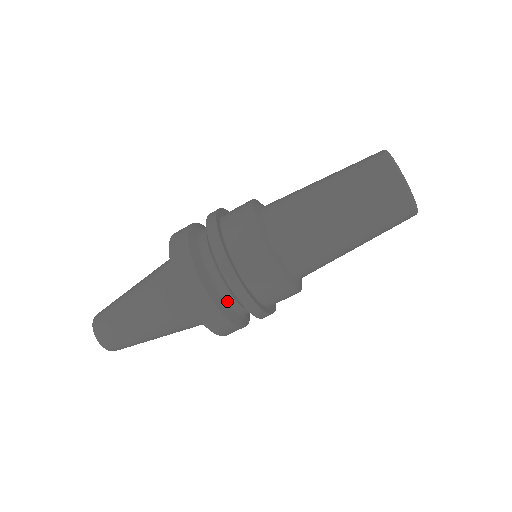
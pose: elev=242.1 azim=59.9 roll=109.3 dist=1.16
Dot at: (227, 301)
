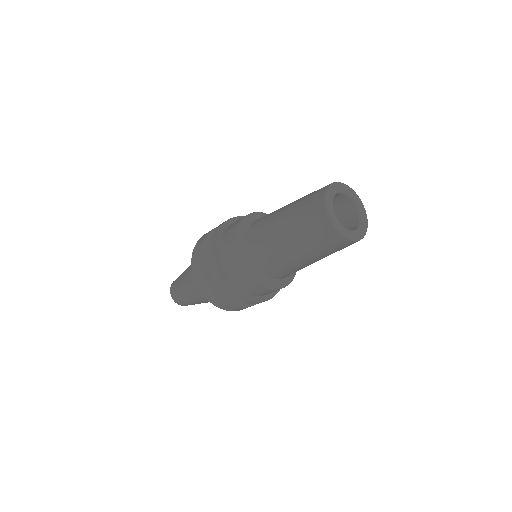
Dot at: occluded
